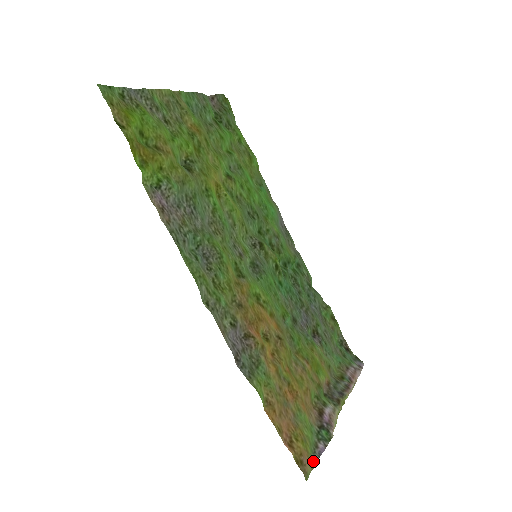
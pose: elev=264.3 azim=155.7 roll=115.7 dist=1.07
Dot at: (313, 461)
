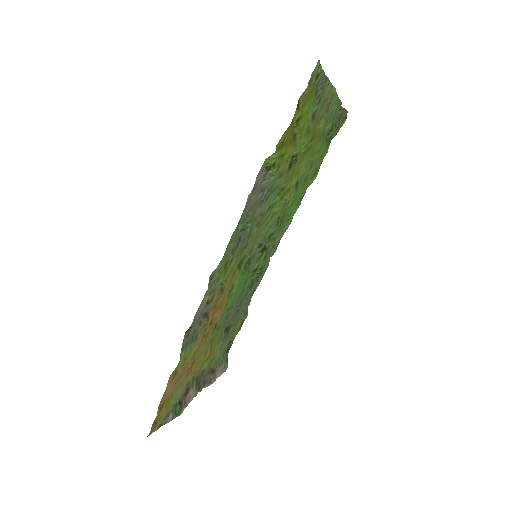
Dot at: (159, 425)
